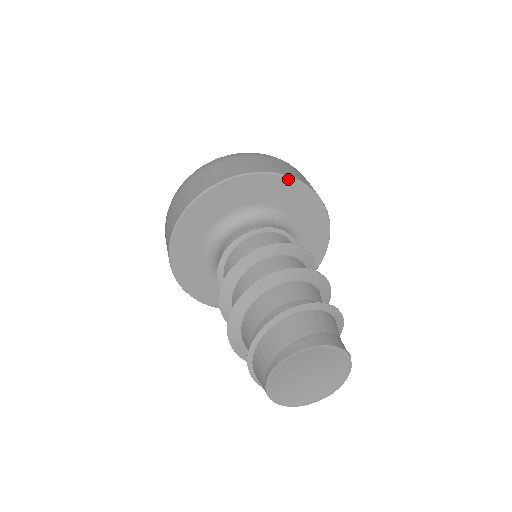
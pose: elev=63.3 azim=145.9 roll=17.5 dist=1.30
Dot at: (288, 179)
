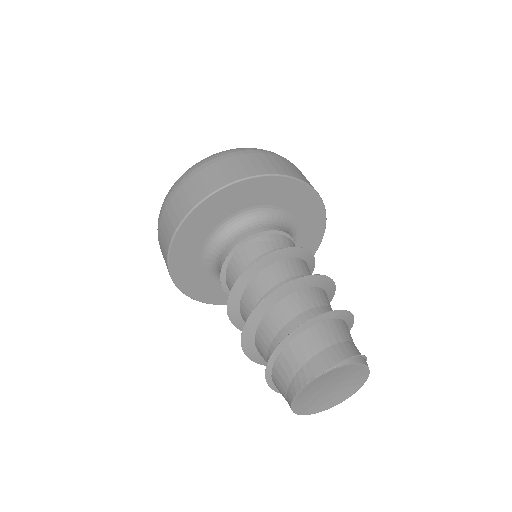
Dot at: (206, 201)
